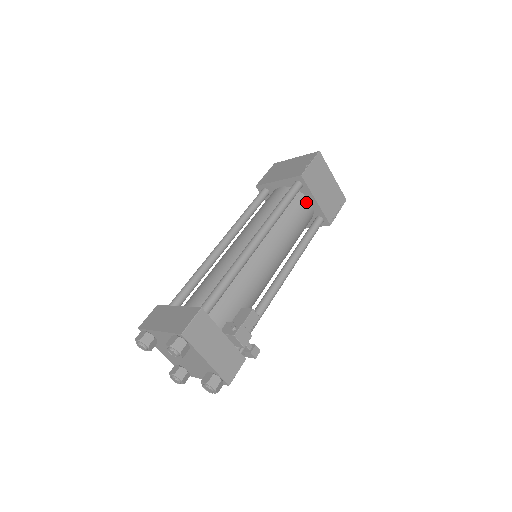
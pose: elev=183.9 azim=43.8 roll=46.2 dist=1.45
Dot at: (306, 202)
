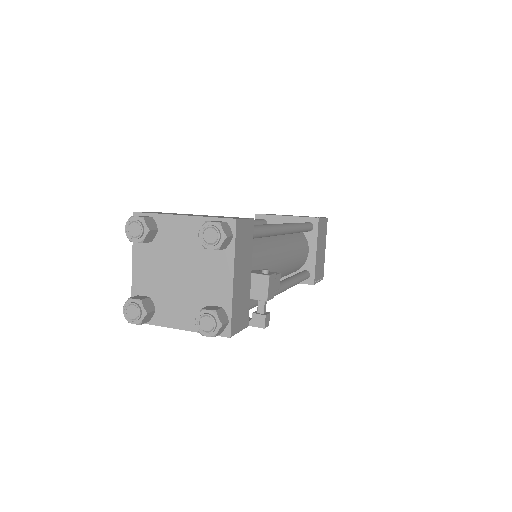
Dot at: (307, 247)
